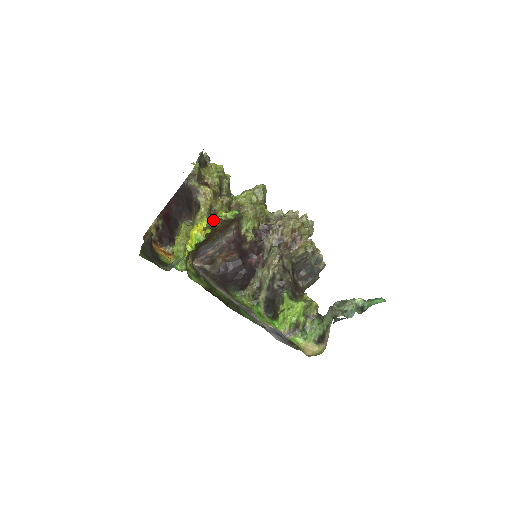
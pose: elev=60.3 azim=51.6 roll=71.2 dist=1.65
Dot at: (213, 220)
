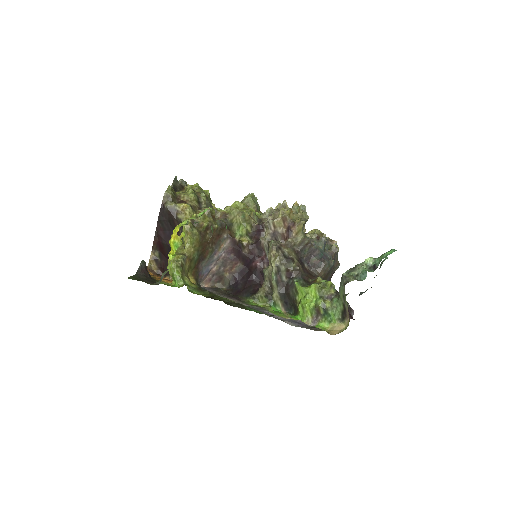
Dot at: (185, 223)
